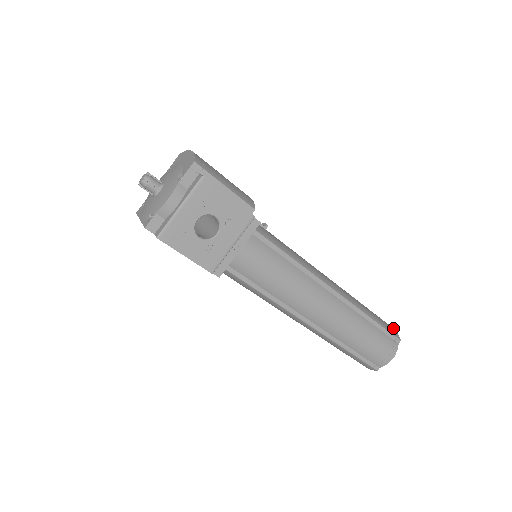
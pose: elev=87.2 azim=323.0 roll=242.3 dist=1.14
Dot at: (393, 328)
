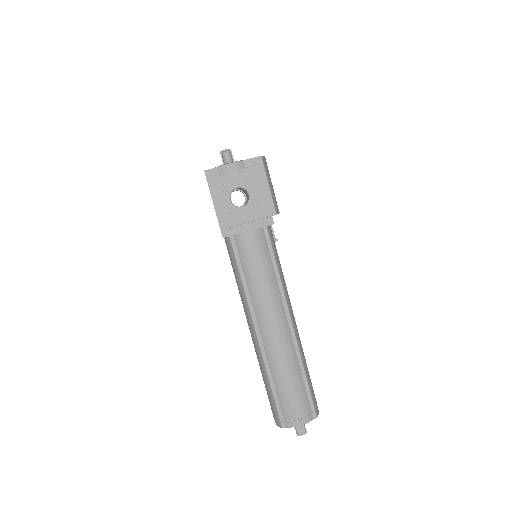
Dot at: occluded
